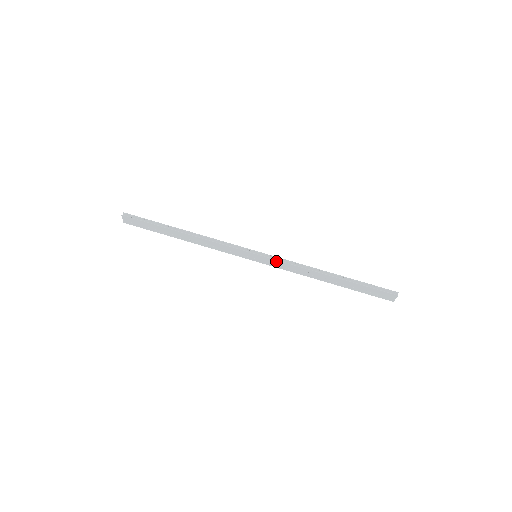
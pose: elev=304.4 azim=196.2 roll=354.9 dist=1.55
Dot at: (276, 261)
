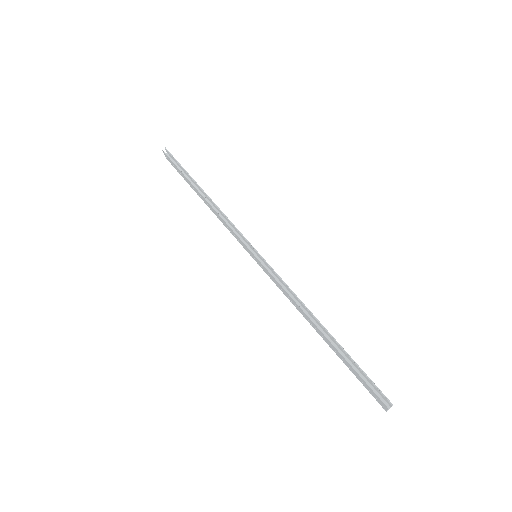
Dot at: (270, 273)
